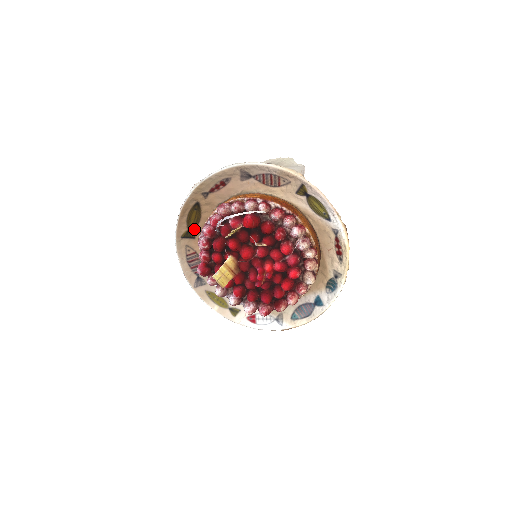
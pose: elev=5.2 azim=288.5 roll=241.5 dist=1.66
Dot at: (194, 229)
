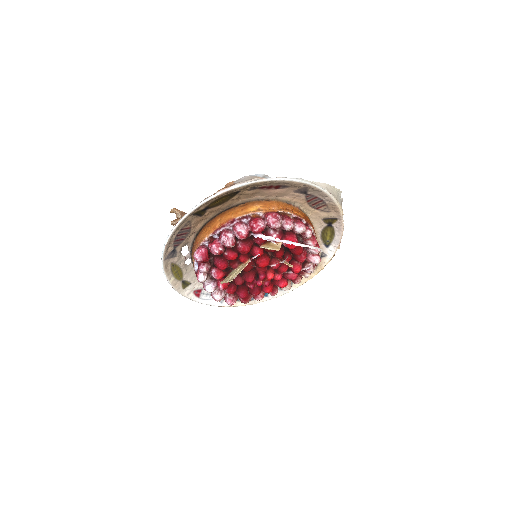
Dot at: (209, 209)
